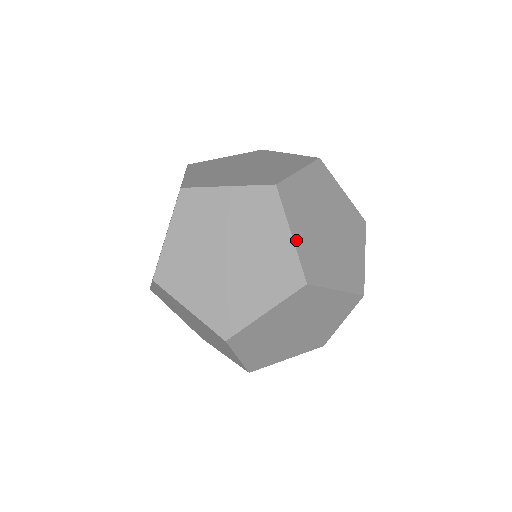
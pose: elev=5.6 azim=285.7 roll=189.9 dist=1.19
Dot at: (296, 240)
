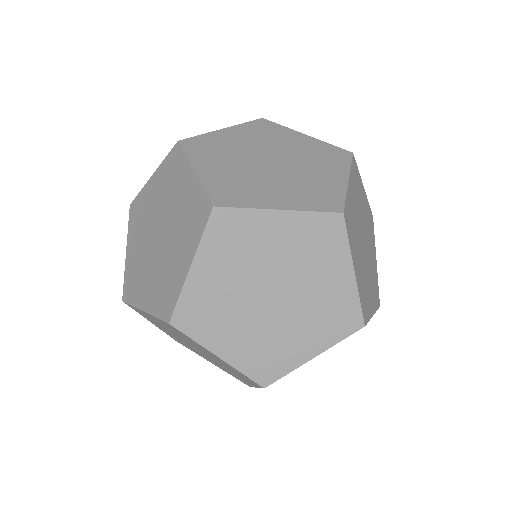
Dot at: (357, 277)
